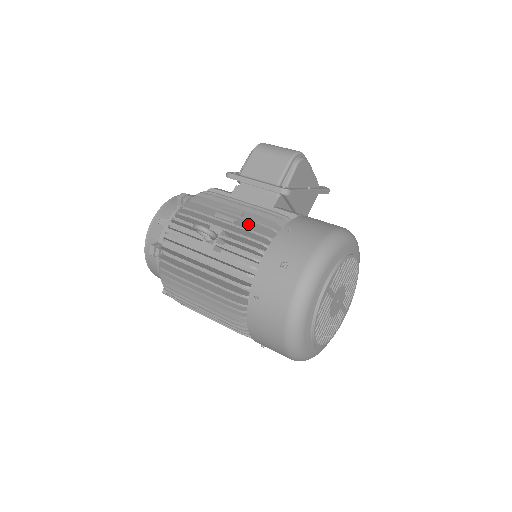
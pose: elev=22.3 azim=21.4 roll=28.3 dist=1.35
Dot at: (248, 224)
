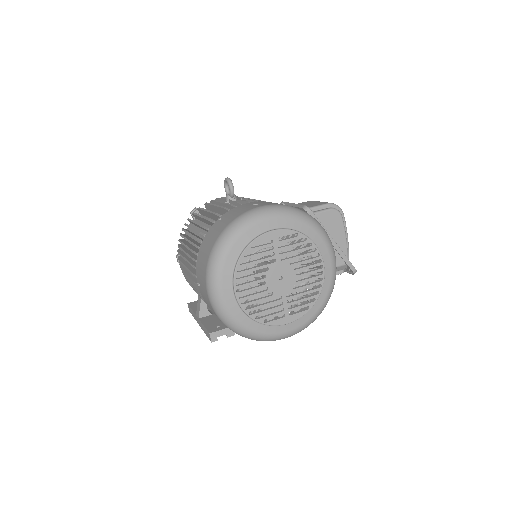
Dot at: occluded
